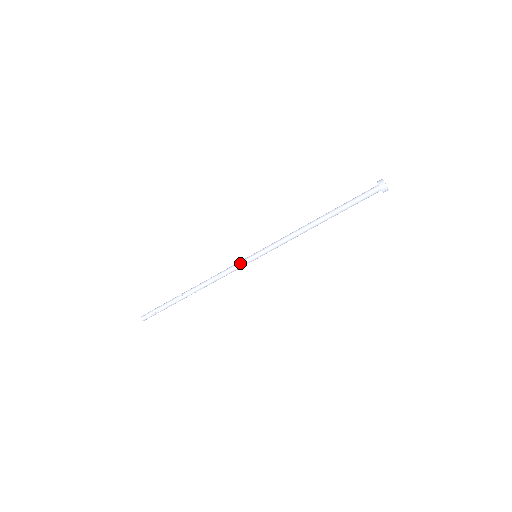
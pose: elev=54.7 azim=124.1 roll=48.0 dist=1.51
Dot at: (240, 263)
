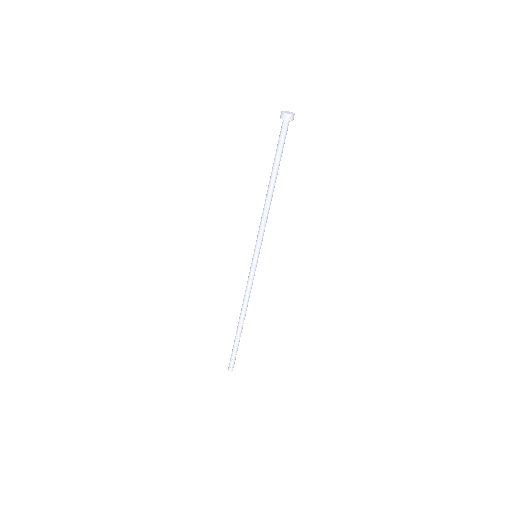
Dot at: (251, 272)
